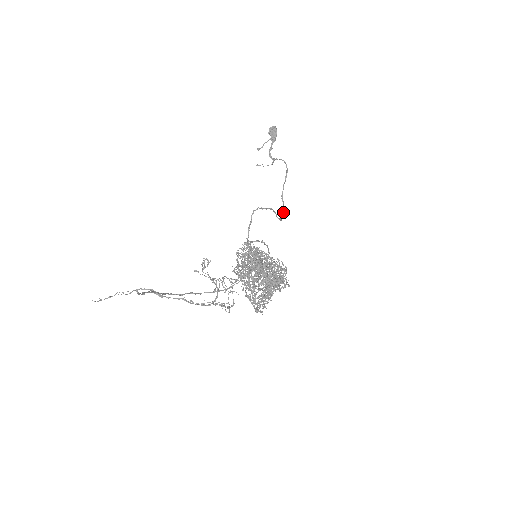
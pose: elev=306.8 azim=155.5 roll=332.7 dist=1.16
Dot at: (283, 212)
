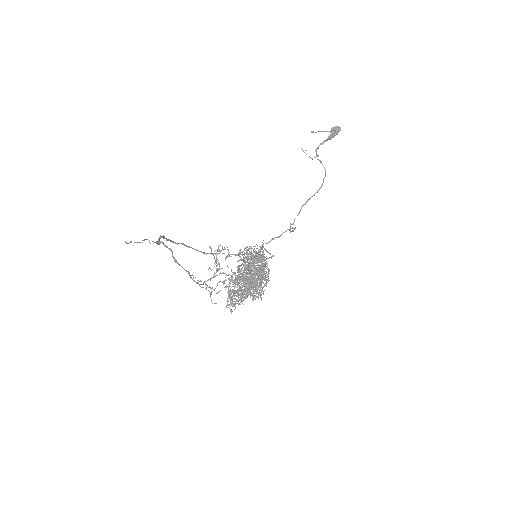
Dot at: occluded
